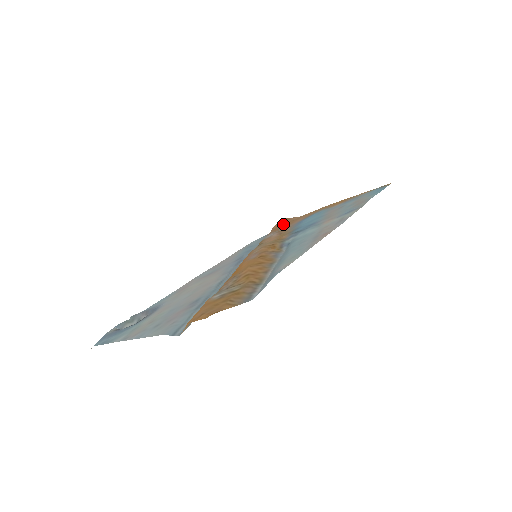
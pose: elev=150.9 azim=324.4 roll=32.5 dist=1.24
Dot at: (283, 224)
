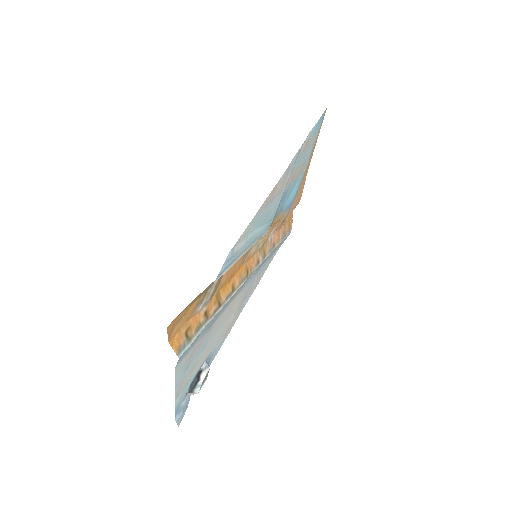
Dot at: occluded
